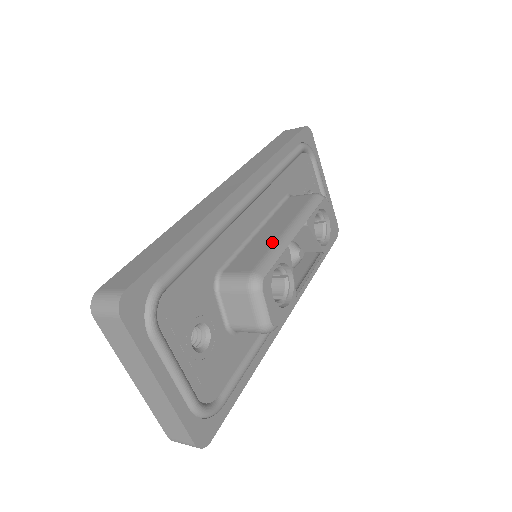
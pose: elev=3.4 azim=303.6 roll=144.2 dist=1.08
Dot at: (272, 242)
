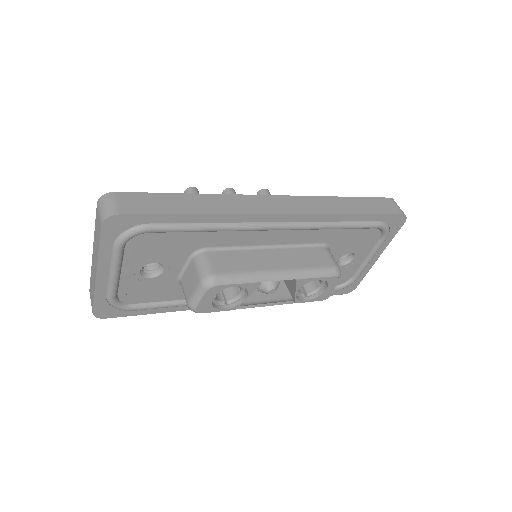
Dot at: (257, 268)
